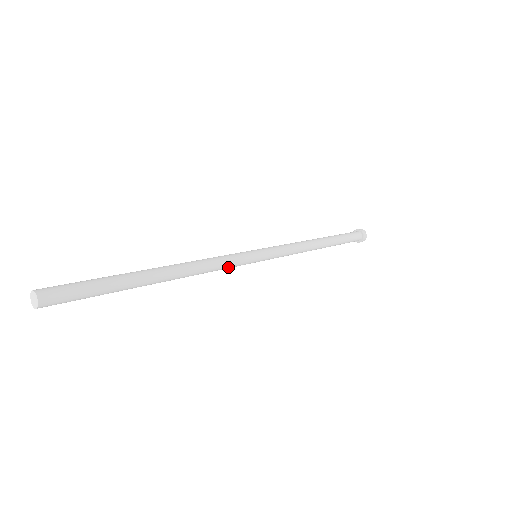
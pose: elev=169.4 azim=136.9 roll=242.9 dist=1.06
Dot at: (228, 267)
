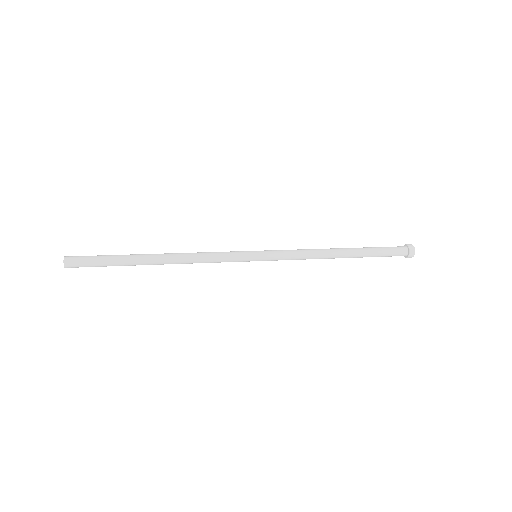
Dot at: occluded
